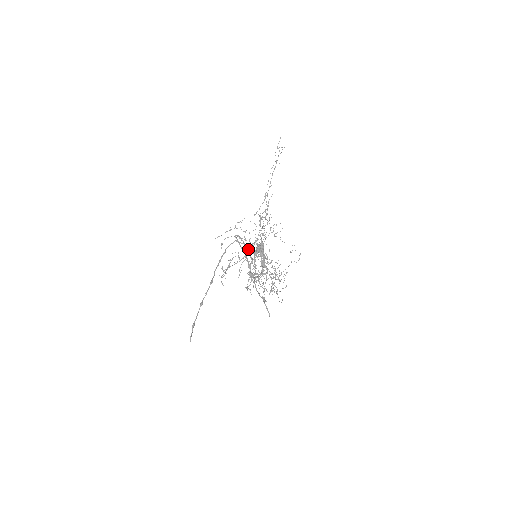
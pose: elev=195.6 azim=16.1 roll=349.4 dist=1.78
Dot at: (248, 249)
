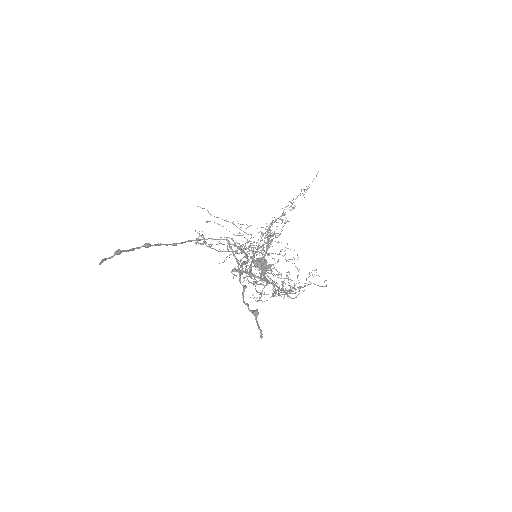
Dot at: (245, 246)
